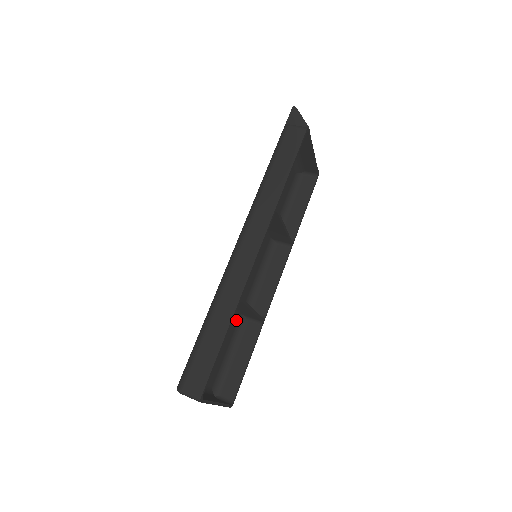
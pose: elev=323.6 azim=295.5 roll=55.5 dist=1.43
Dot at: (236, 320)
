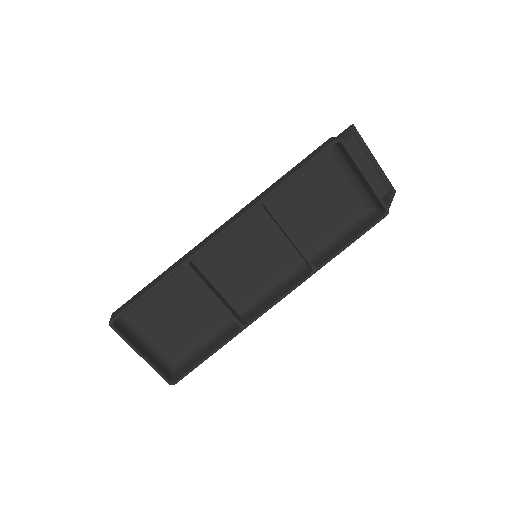
Dot at: (224, 315)
